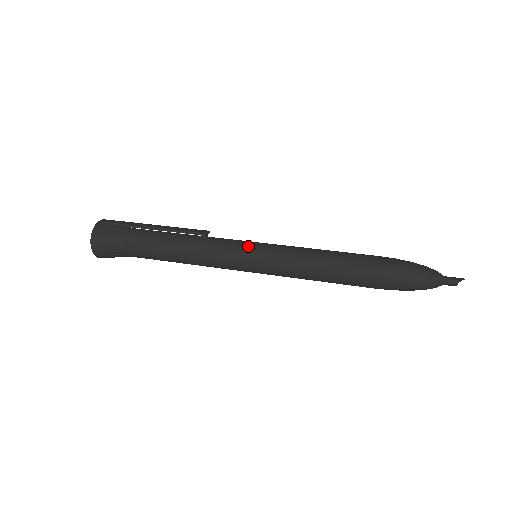
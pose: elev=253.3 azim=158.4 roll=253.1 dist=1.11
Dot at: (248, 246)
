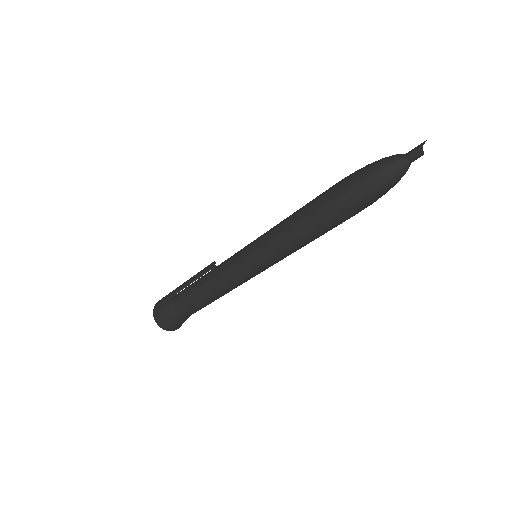
Dot at: (241, 256)
